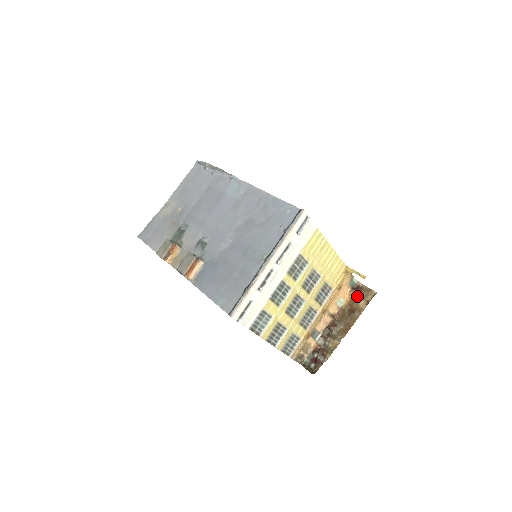
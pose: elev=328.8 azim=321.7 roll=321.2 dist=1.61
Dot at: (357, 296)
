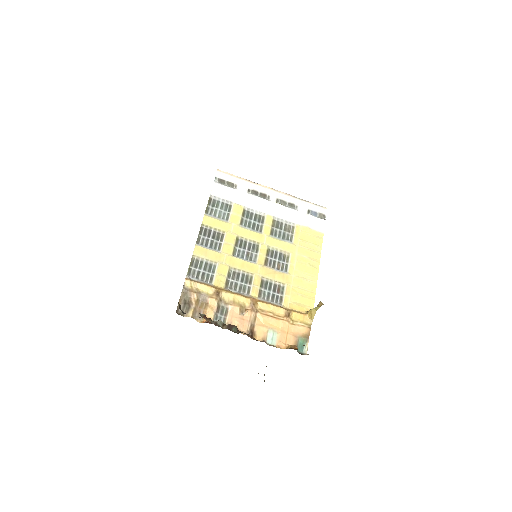
Dot at: (294, 349)
